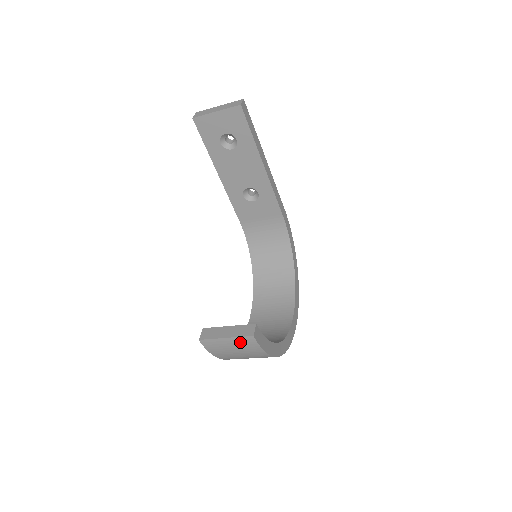
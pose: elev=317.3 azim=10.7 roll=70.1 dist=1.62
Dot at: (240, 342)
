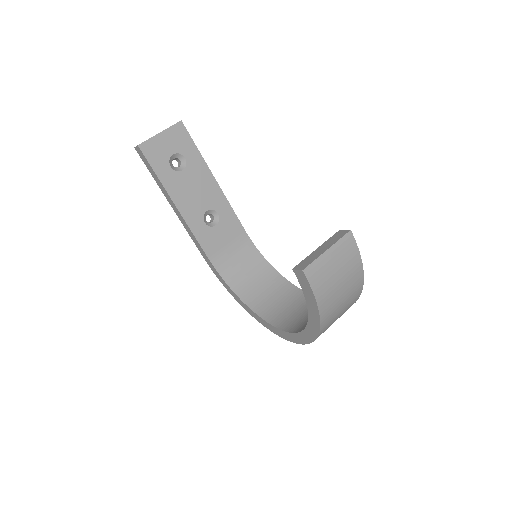
Dot at: (341, 250)
